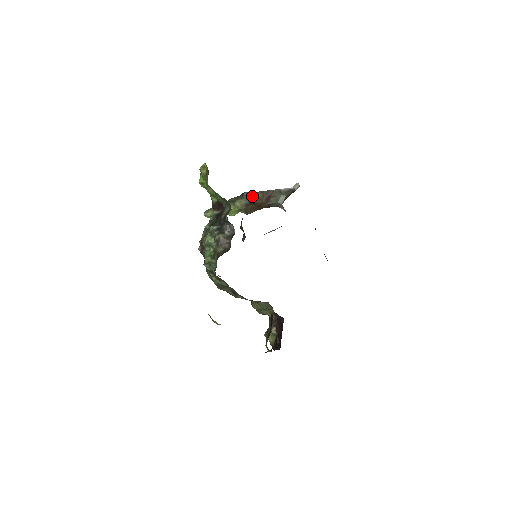
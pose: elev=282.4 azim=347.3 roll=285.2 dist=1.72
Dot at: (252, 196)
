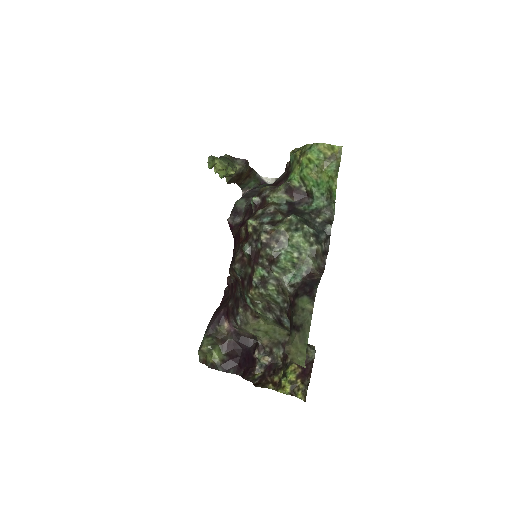
Dot at: (246, 168)
